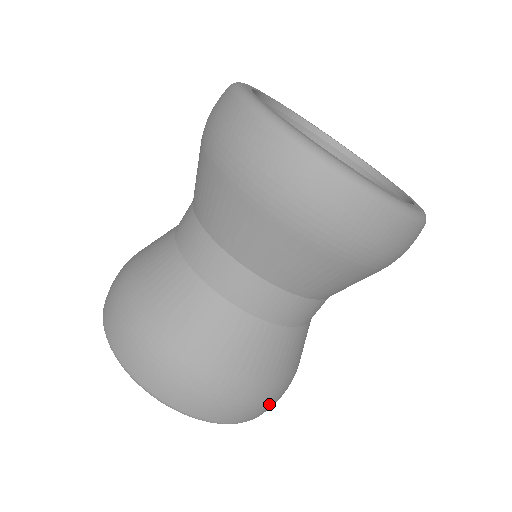
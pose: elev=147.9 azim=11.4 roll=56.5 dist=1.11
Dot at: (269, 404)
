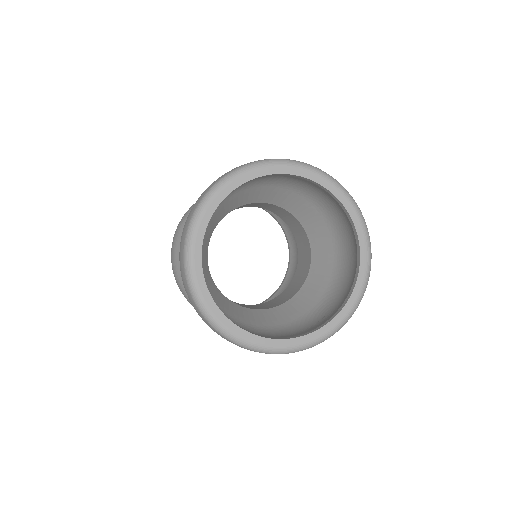
Dot at: occluded
